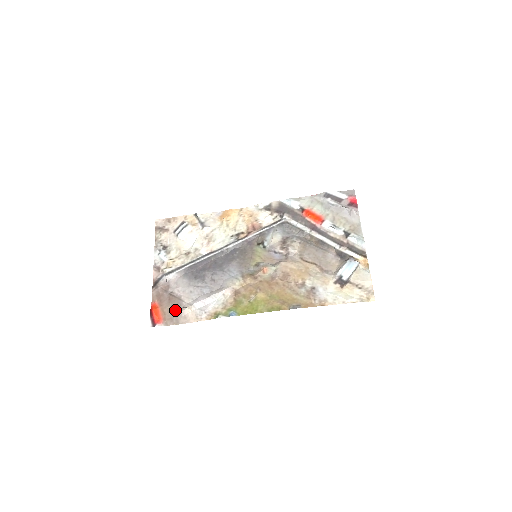
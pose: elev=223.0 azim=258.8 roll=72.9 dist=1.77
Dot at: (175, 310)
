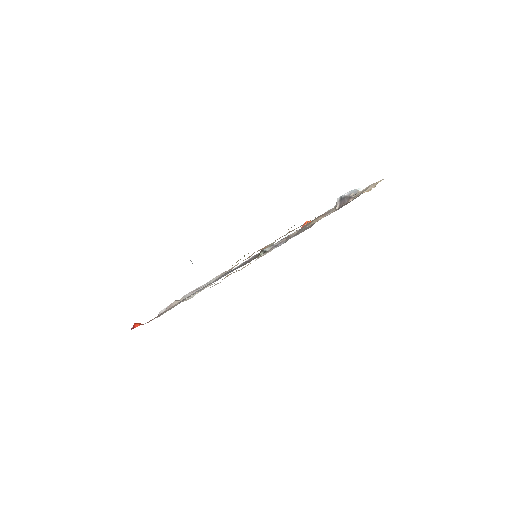
Dot at: occluded
